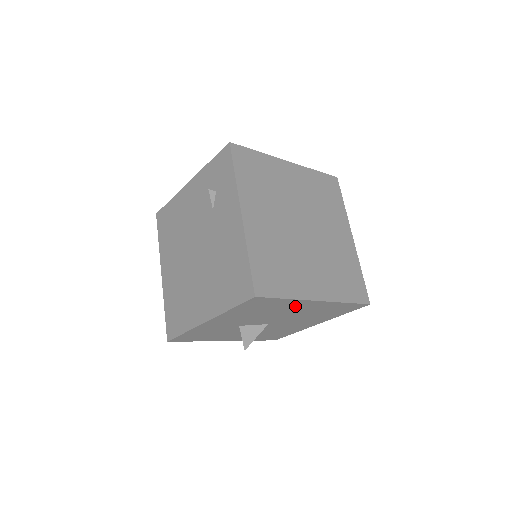
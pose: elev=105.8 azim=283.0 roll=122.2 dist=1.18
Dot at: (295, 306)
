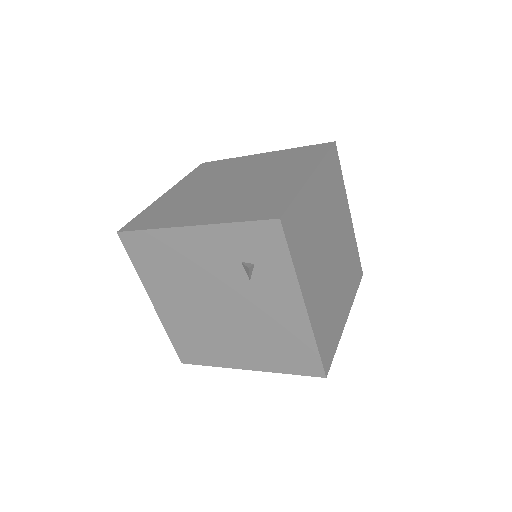
Dot at: occluded
